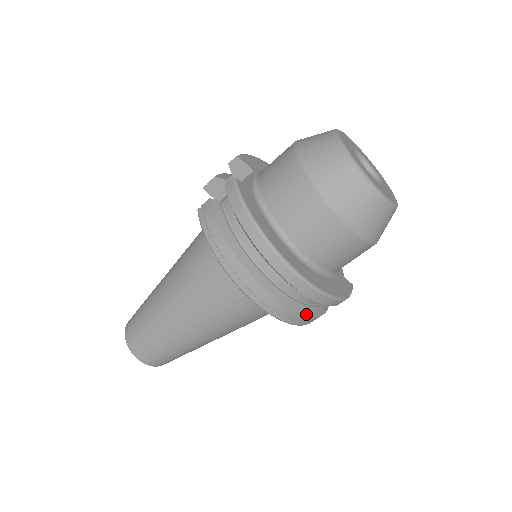
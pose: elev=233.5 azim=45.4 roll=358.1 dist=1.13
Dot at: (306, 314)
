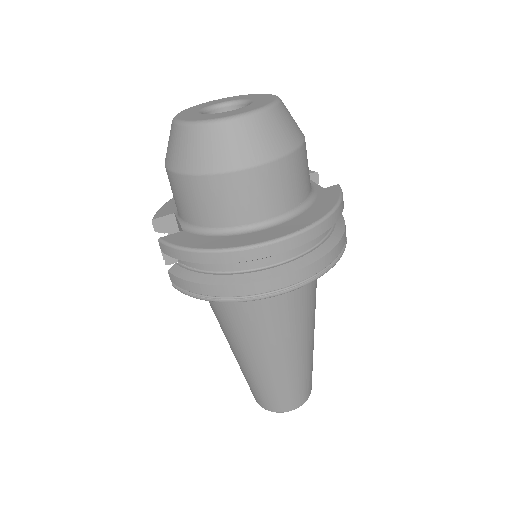
Dot at: (326, 252)
